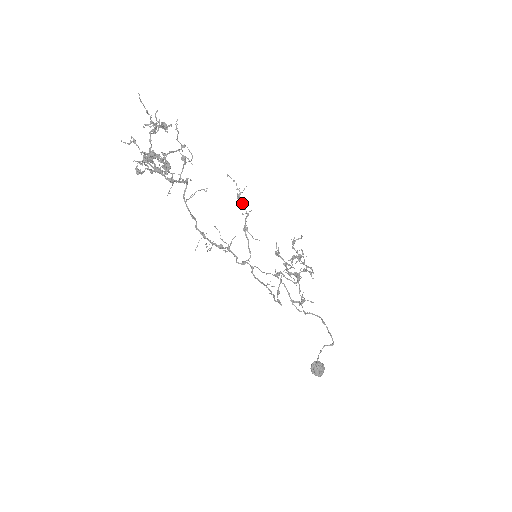
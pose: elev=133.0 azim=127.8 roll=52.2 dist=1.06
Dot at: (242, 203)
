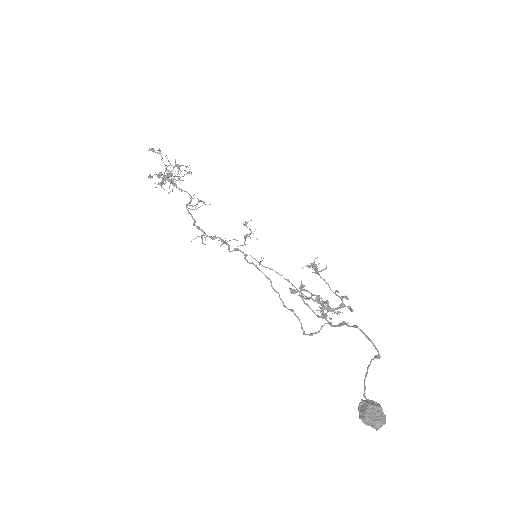
Dot at: occluded
